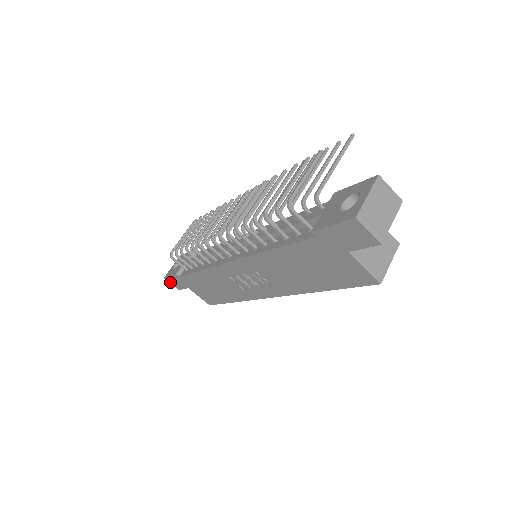
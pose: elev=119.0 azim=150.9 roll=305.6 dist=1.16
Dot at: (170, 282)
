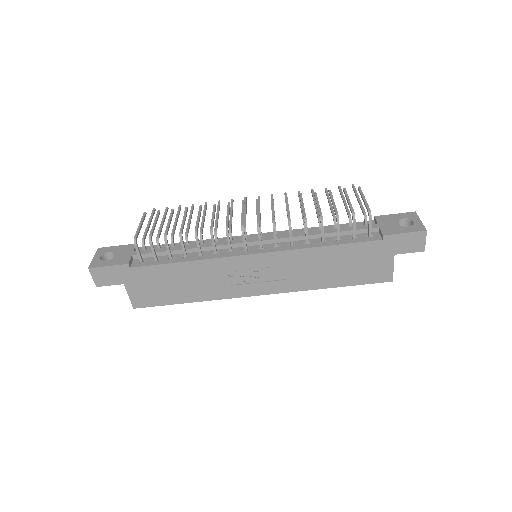
Dot at: (94, 275)
